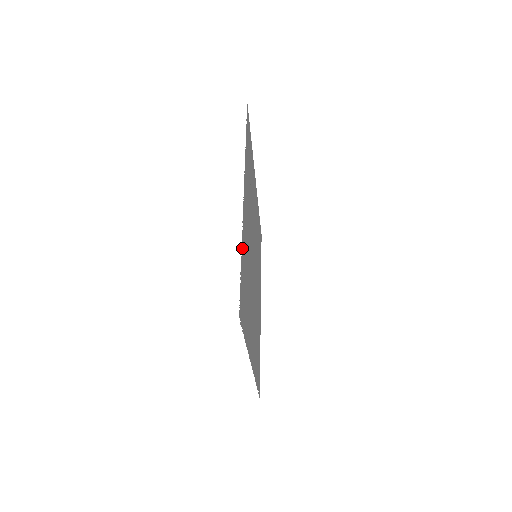
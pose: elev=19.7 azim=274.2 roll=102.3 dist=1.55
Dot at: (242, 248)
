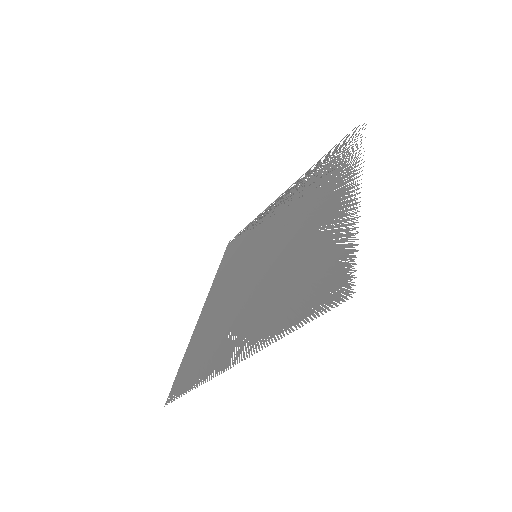
Dot at: (352, 234)
